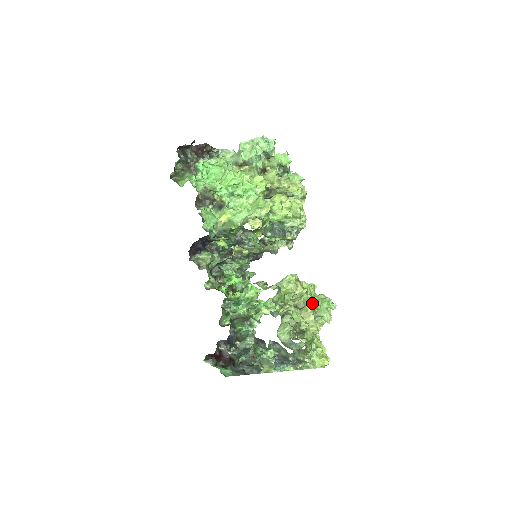
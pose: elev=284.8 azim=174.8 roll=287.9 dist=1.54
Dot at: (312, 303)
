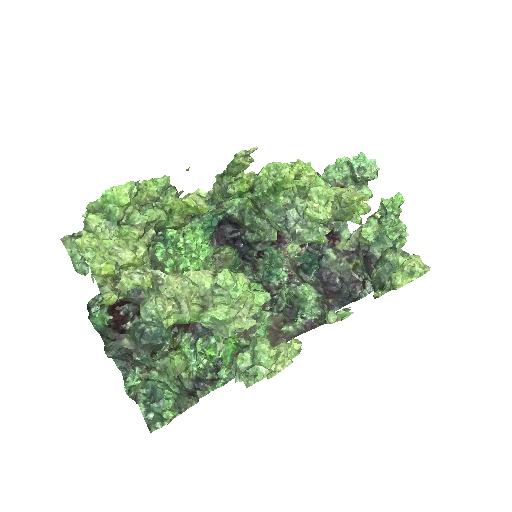
Dot at: occluded
